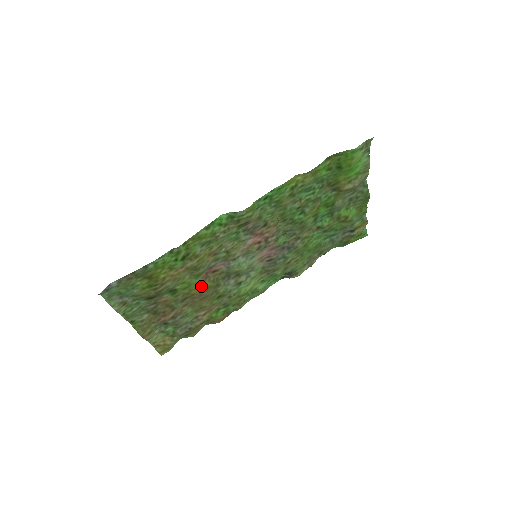
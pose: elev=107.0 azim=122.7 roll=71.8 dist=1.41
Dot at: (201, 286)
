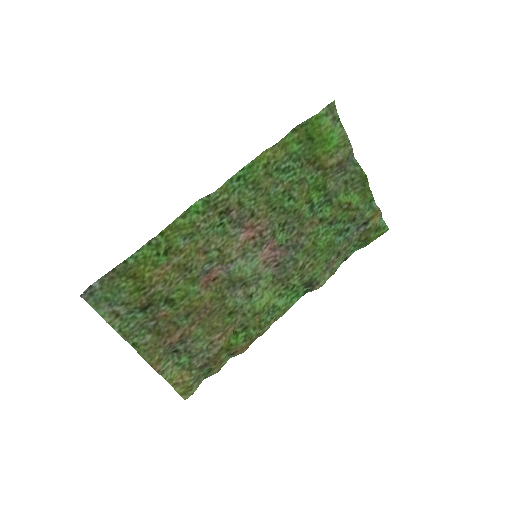
Dot at: (203, 297)
